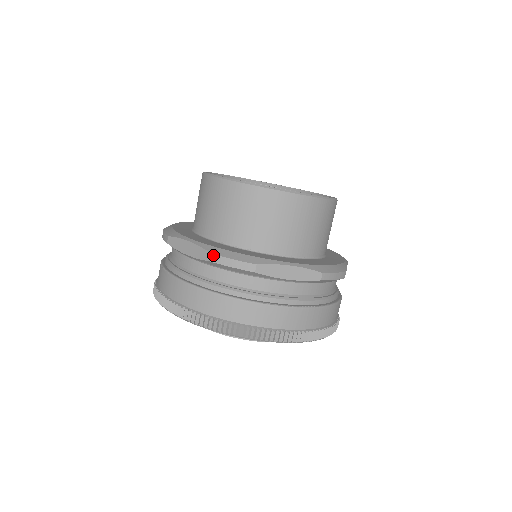
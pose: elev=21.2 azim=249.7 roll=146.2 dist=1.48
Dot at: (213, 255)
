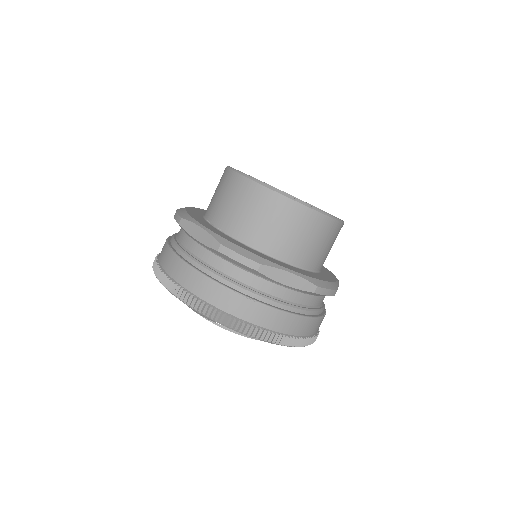
Dot at: (319, 288)
